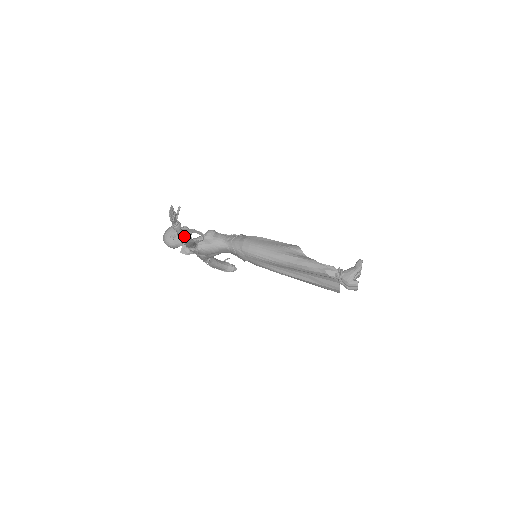
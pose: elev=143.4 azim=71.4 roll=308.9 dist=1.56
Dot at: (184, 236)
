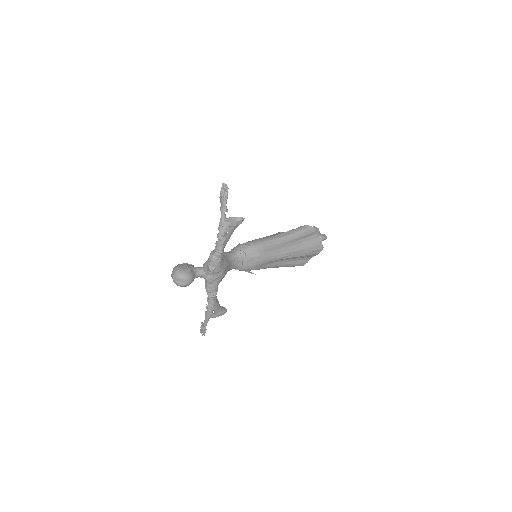
Dot at: (225, 227)
